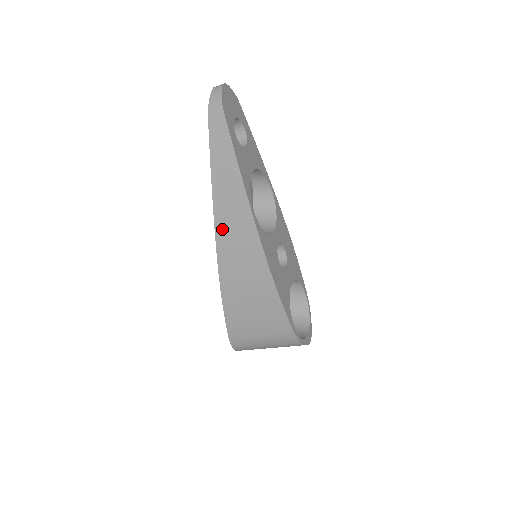
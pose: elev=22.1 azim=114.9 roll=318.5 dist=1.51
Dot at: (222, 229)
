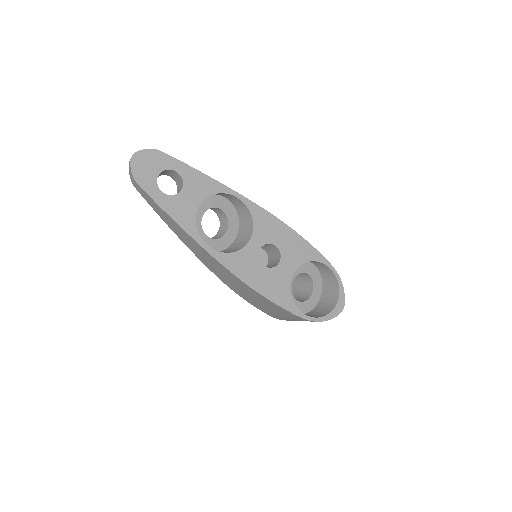
Dot at: (201, 258)
